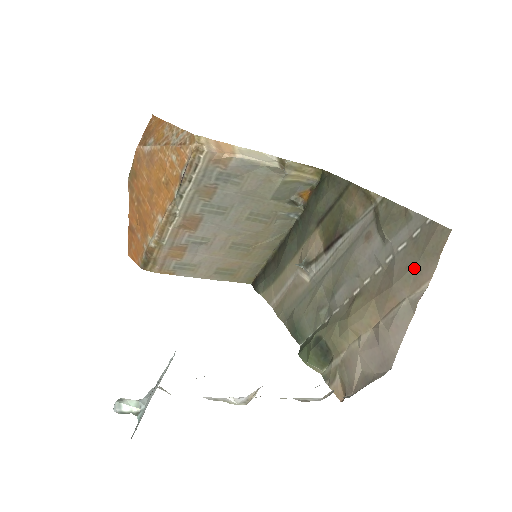
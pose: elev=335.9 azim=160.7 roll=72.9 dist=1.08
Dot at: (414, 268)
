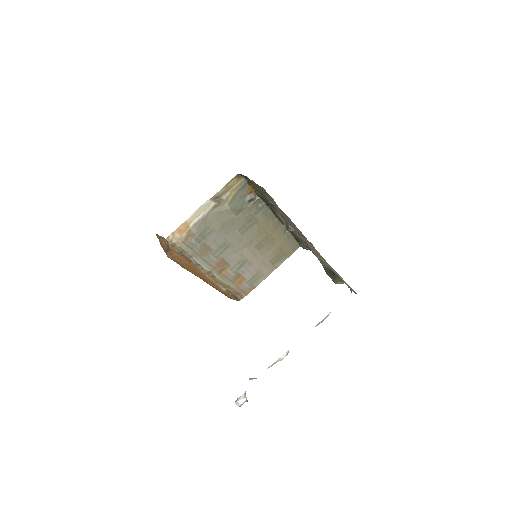
Dot at: occluded
